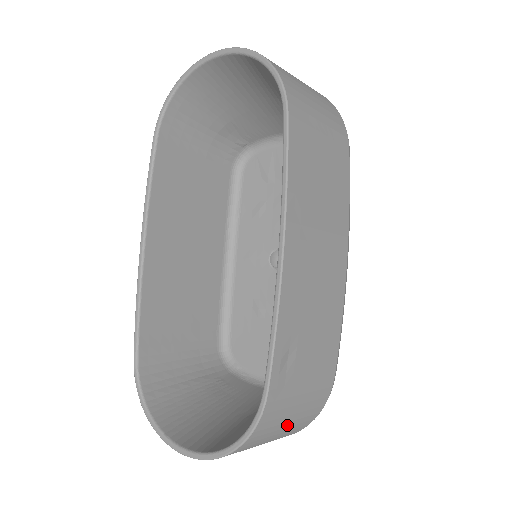
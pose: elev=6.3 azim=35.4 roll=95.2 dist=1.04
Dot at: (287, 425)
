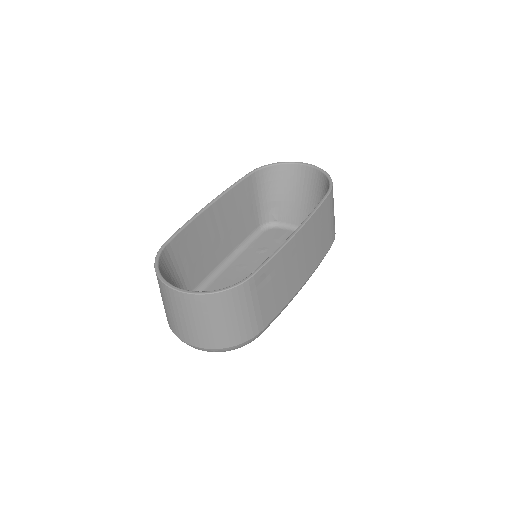
Dot at: (233, 319)
